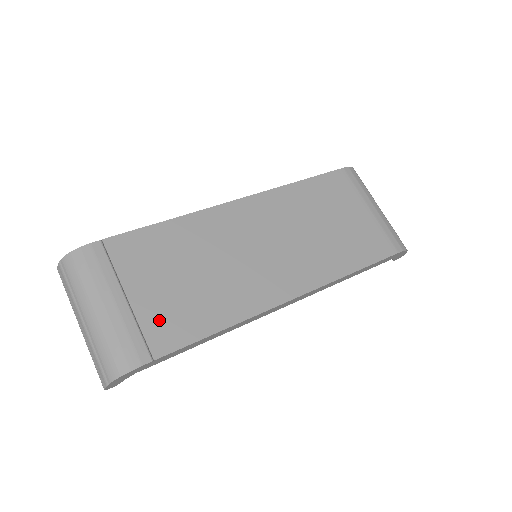
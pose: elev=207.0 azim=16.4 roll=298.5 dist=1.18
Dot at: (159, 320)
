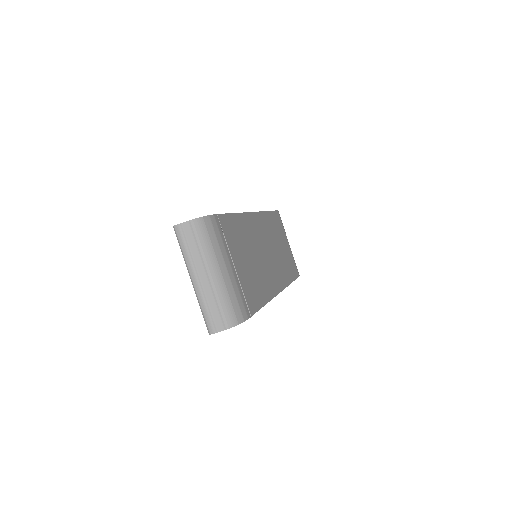
Dot at: (247, 288)
